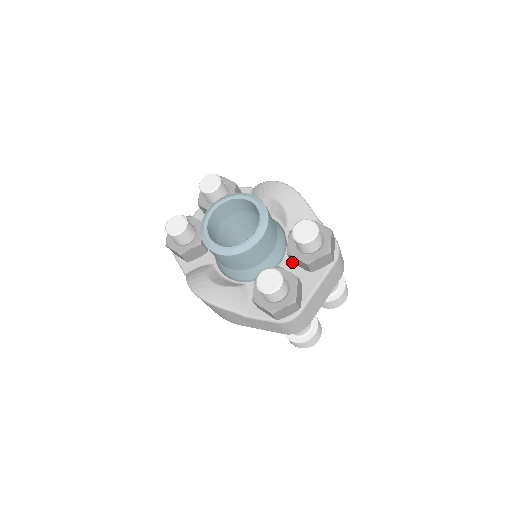
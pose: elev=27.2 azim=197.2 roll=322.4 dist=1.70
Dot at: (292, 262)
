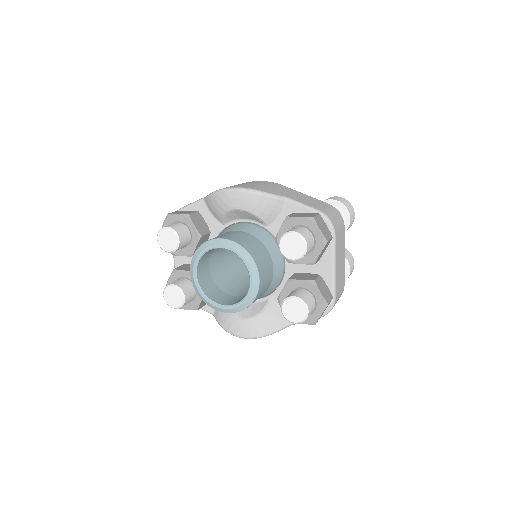
Dot at: occluded
